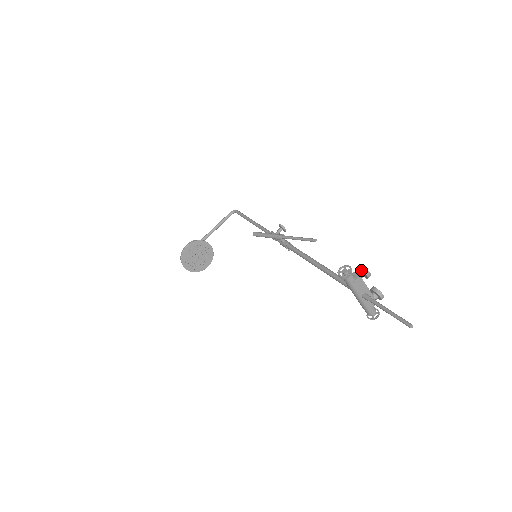
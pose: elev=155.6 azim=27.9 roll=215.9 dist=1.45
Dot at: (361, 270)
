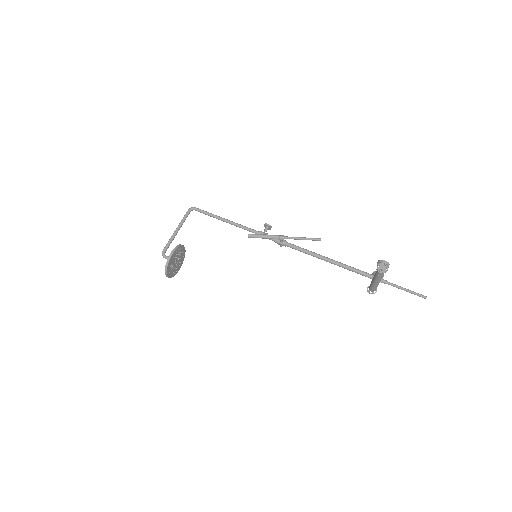
Dot at: (386, 264)
